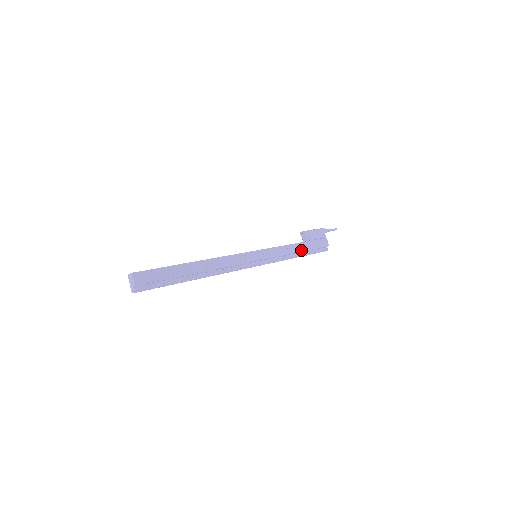
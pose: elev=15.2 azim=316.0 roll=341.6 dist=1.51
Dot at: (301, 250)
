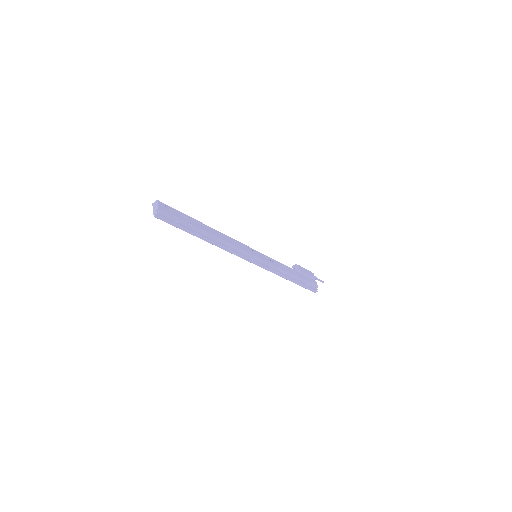
Dot at: (294, 274)
